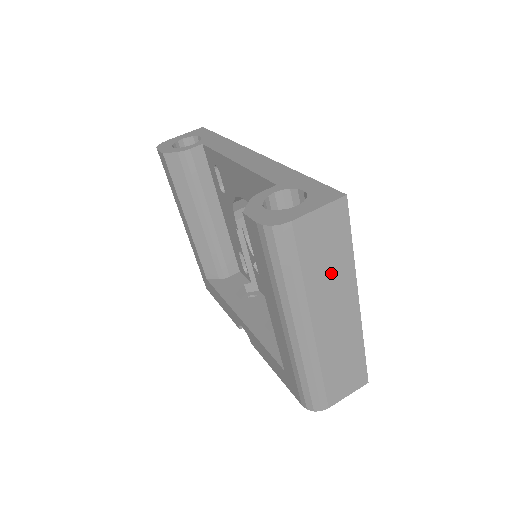
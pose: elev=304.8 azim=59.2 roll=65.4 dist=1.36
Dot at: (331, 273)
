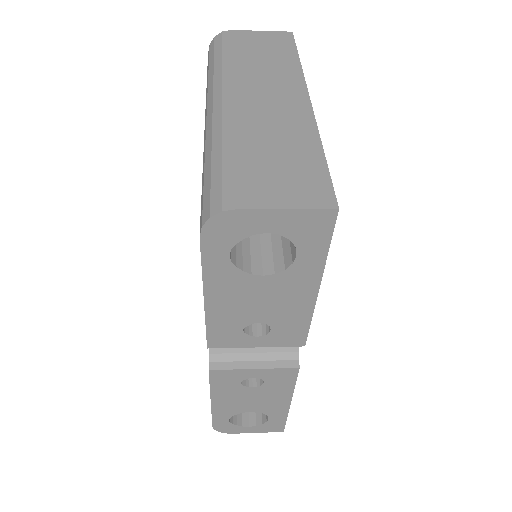
Dot at: (269, 66)
